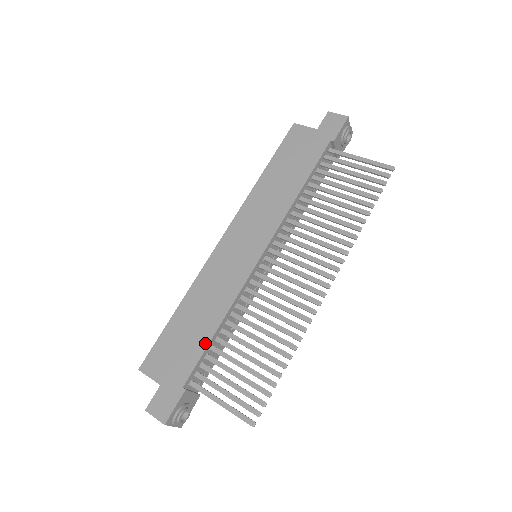
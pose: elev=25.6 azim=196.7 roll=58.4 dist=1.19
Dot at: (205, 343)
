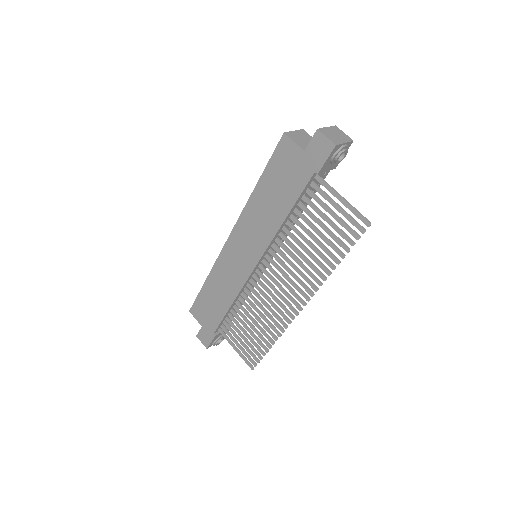
Dot at: (223, 314)
